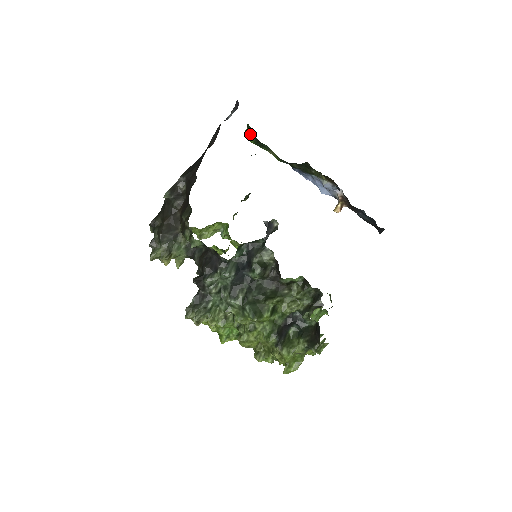
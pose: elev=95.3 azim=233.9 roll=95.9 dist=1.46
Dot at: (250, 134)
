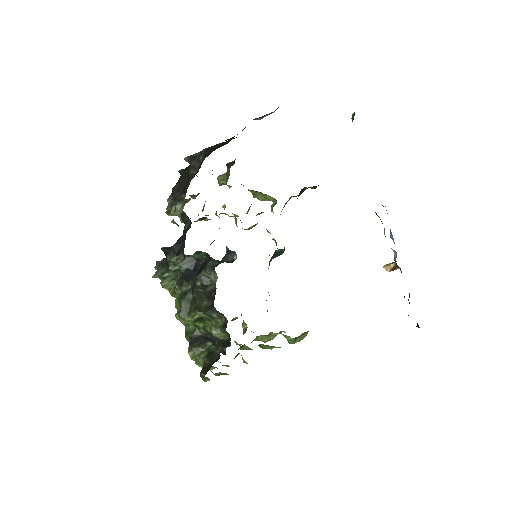
Dot at: occluded
